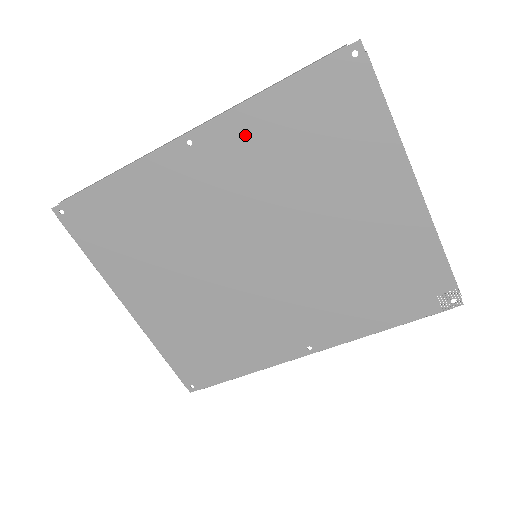
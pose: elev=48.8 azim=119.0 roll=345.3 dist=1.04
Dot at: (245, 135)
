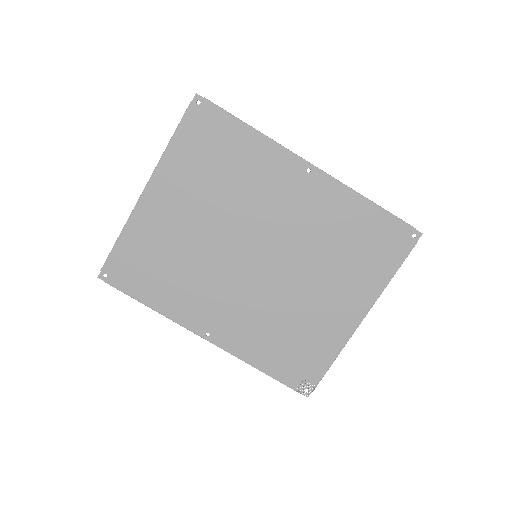
Dot at: (334, 202)
